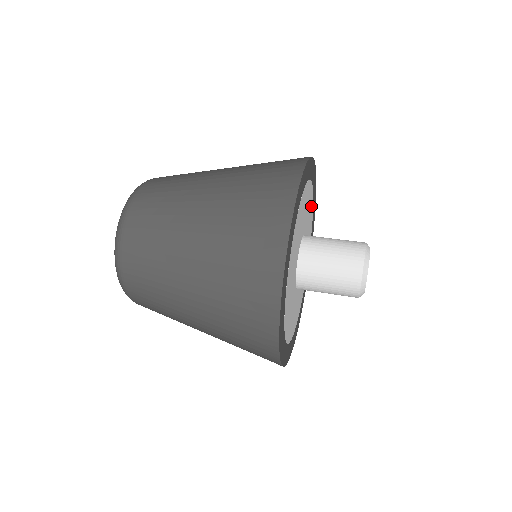
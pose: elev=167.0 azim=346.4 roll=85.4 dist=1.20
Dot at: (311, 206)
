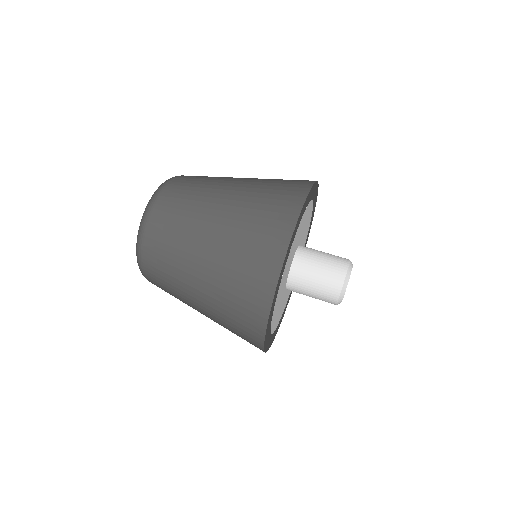
Dot at: occluded
